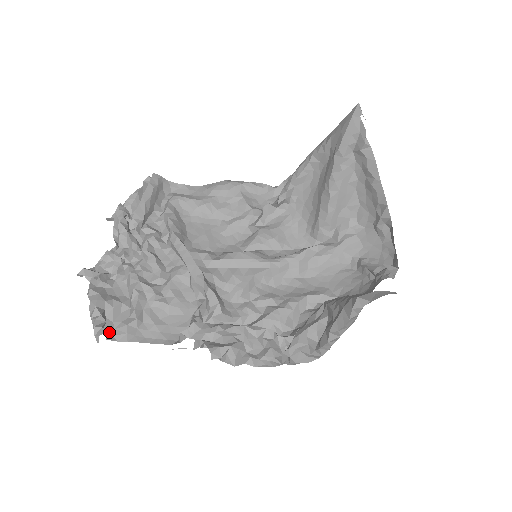
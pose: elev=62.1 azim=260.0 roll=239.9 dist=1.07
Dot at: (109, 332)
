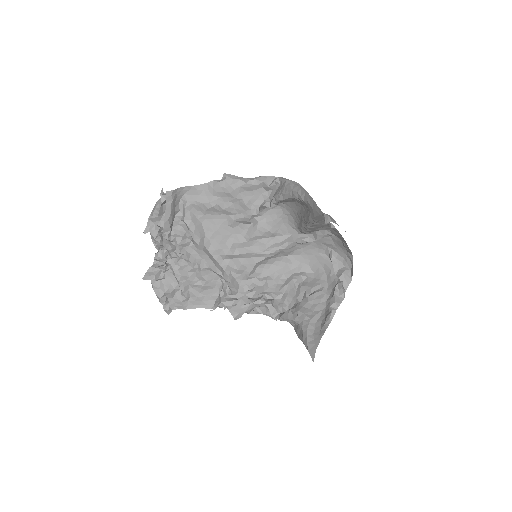
Dot at: (172, 305)
